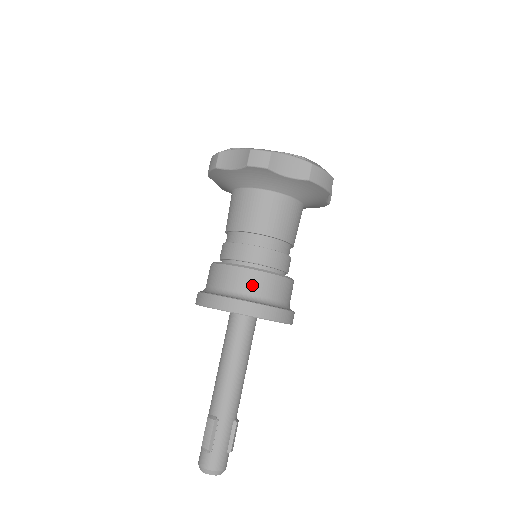
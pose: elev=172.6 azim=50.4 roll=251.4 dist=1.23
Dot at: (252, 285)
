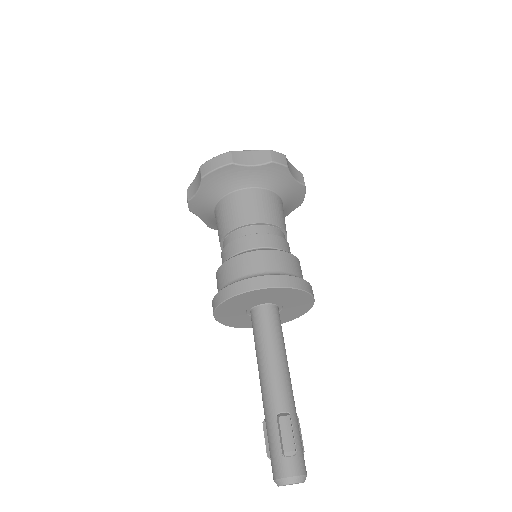
Dot at: (294, 267)
